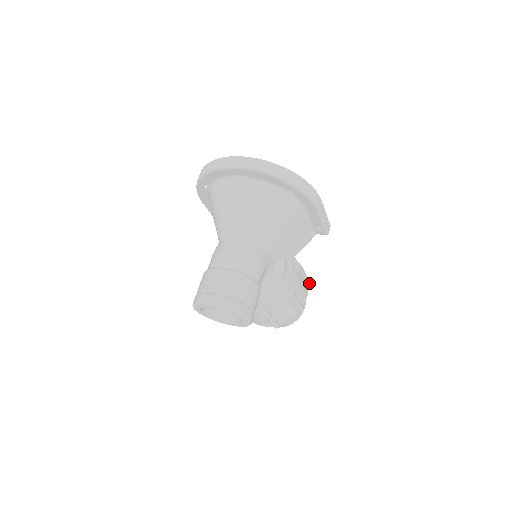
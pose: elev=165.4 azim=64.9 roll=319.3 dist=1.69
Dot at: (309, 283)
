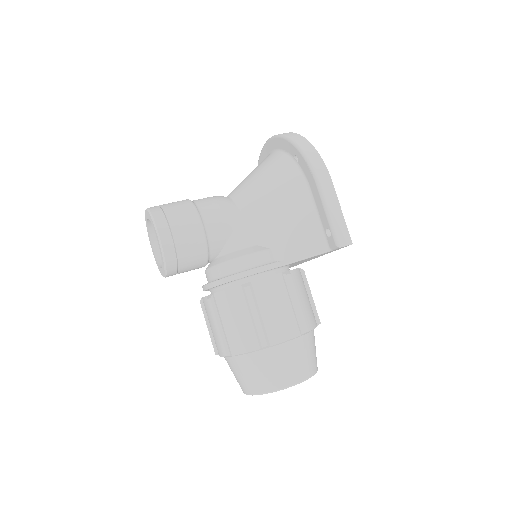
Dot at: (303, 328)
